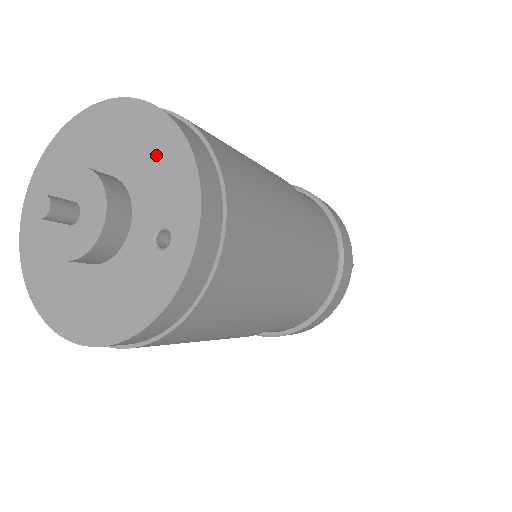
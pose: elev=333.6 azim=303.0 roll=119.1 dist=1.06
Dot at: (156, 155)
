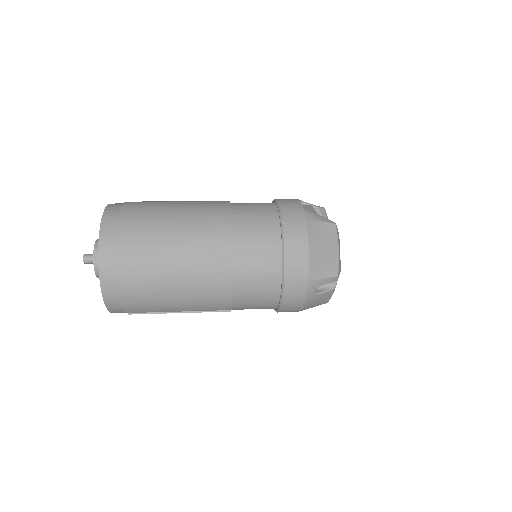
Dot at: occluded
